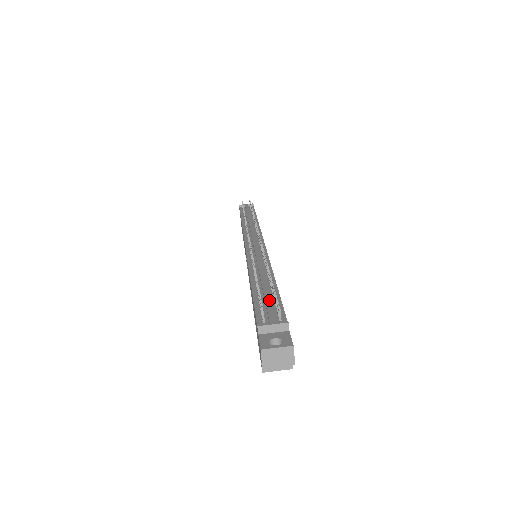
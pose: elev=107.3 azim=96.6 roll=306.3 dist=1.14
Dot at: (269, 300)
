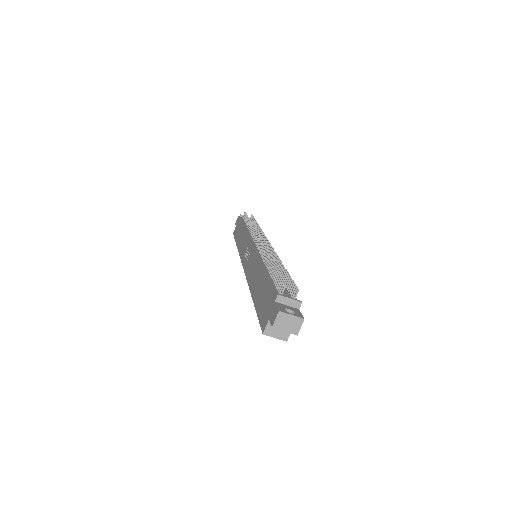
Dot at: occluded
